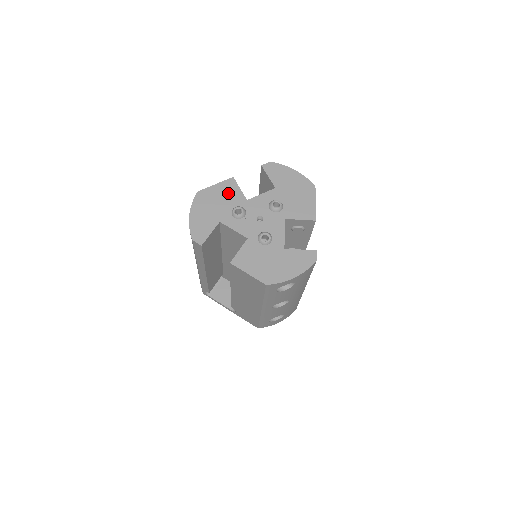
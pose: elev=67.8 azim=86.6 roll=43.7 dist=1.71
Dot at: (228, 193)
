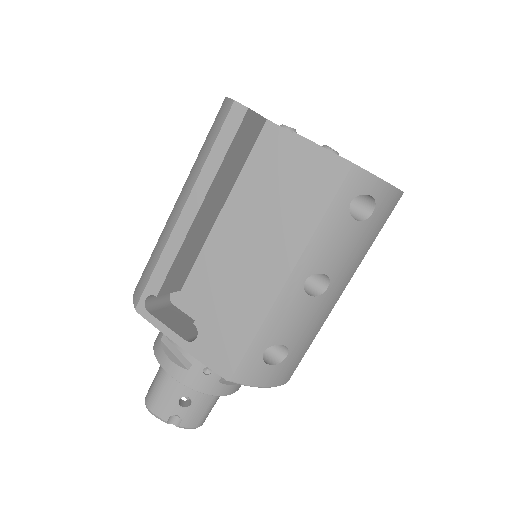
Dot at: occluded
